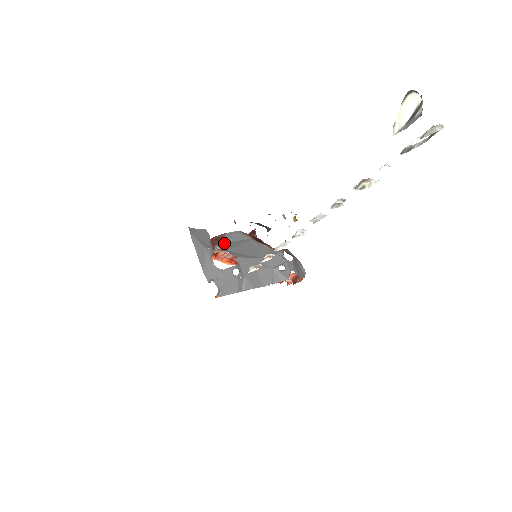
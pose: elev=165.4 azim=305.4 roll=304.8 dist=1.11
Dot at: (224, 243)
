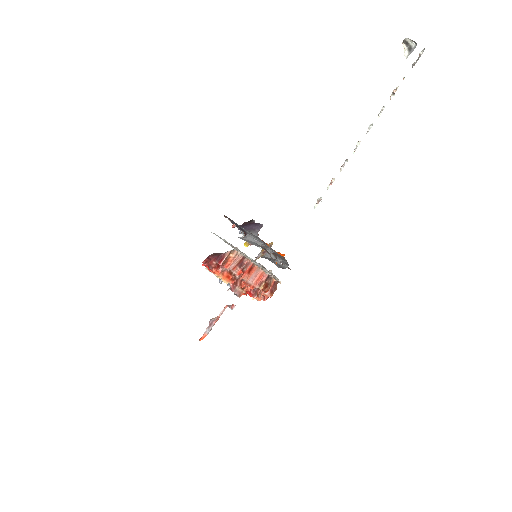
Dot at: occluded
